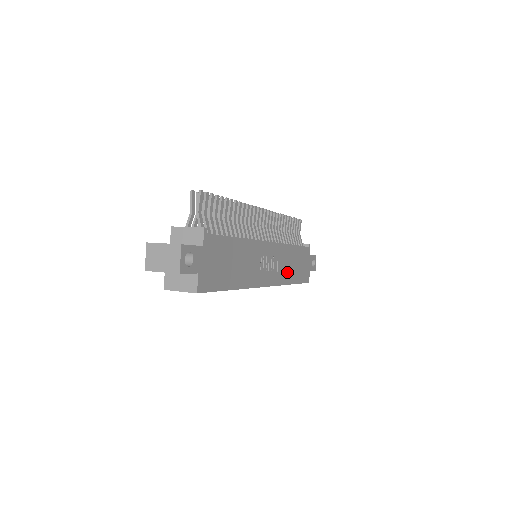
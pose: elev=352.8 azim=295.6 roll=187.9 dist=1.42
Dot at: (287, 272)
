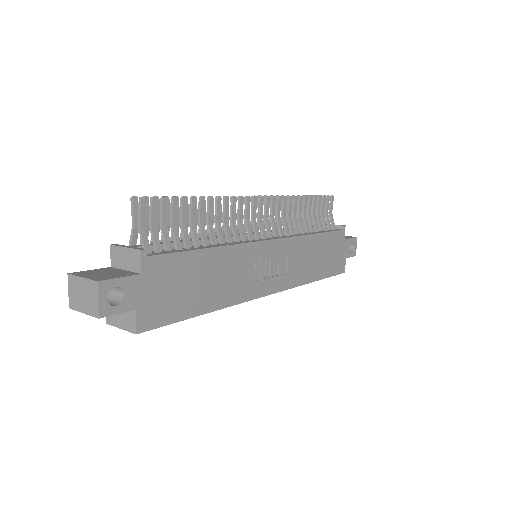
Dot at: (305, 269)
